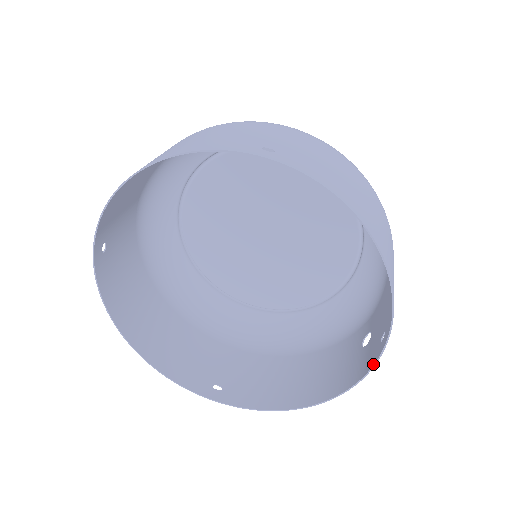
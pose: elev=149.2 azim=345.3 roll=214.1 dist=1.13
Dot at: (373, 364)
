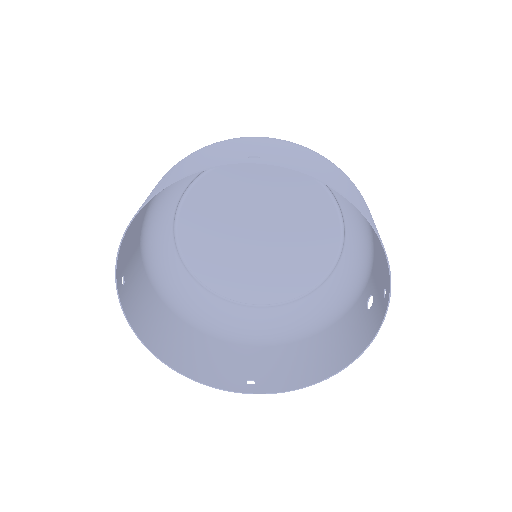
Dot at: (383, 318)
